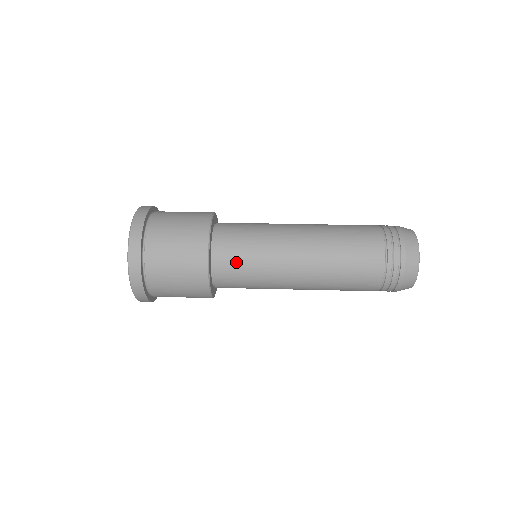
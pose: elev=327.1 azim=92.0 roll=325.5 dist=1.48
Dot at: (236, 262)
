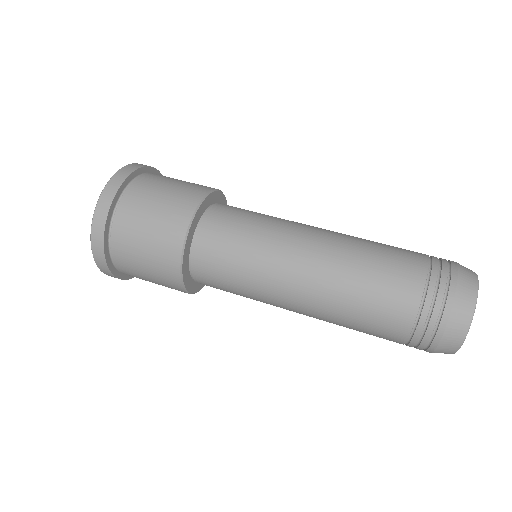
Dot at: (222, 248)
